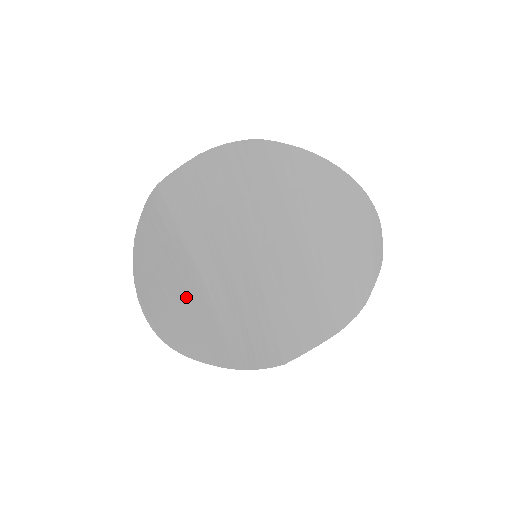
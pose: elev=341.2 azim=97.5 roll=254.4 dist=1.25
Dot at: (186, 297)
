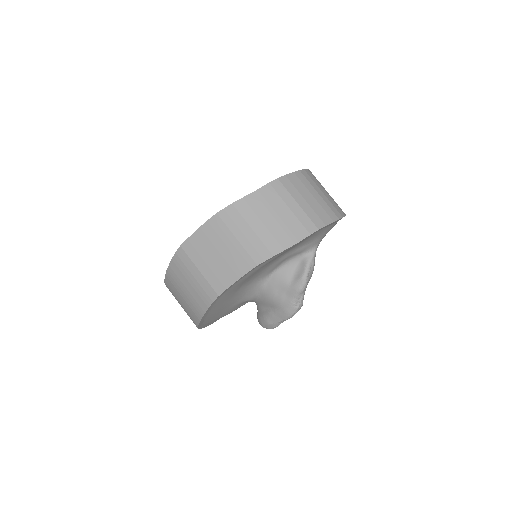
Dot at: occluded
